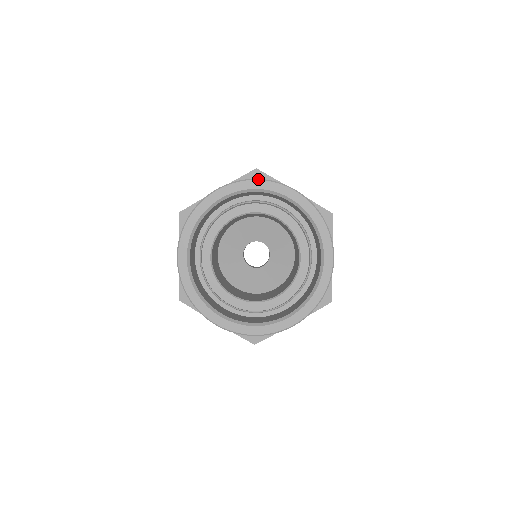
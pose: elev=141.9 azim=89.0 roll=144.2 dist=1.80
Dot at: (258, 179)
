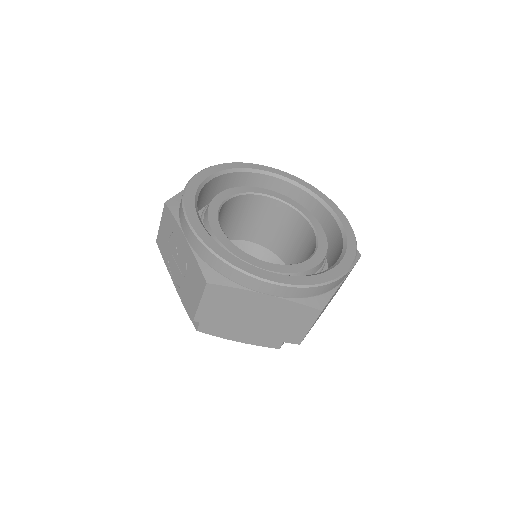
Dot at: (237, 162)
